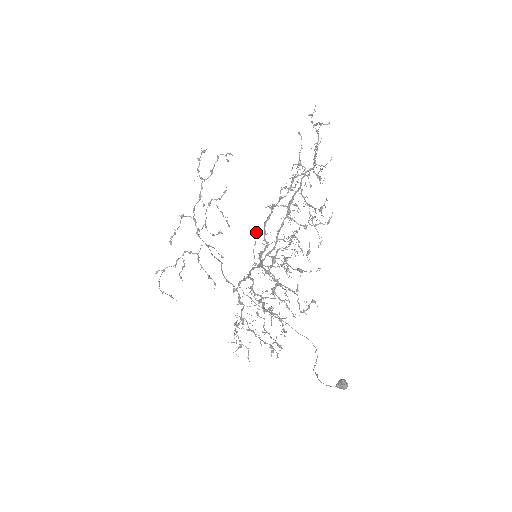
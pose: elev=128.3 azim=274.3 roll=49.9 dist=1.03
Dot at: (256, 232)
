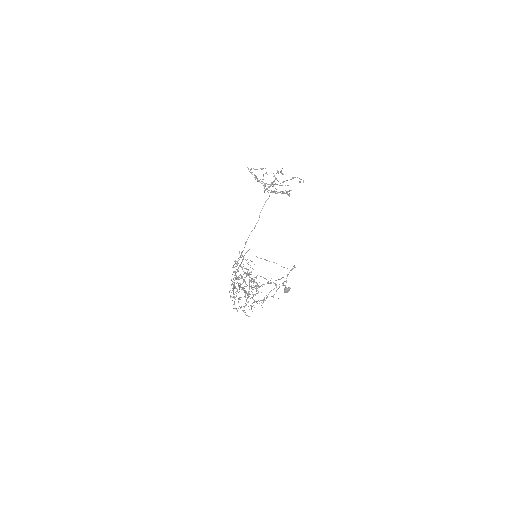
Dot at: (251, 261)
